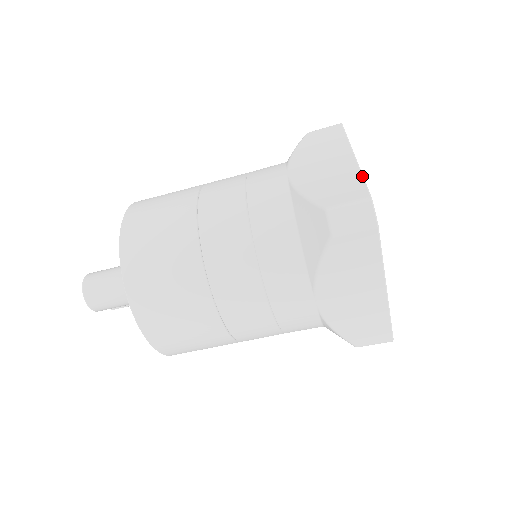
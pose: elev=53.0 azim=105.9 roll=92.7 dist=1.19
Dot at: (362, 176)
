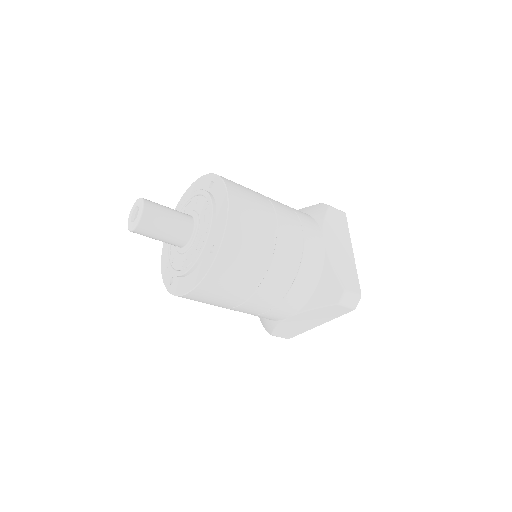
Dot at: occluded
